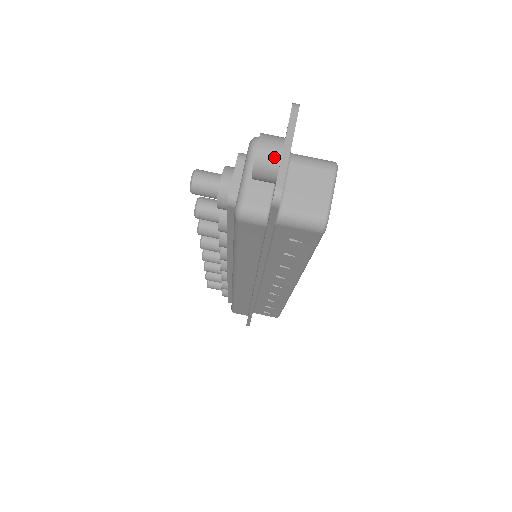
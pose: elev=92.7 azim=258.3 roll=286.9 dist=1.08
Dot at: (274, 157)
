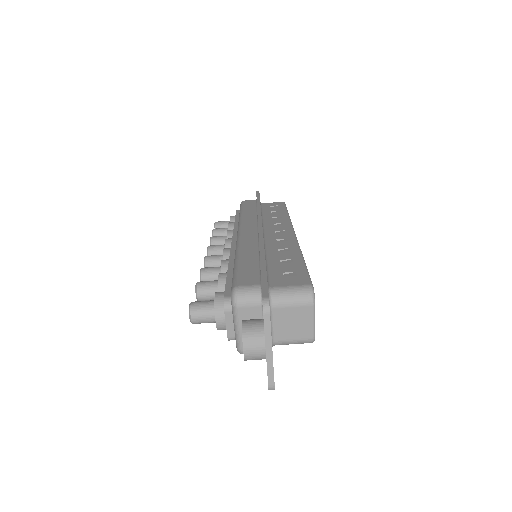
Dot at: (260, 356)
